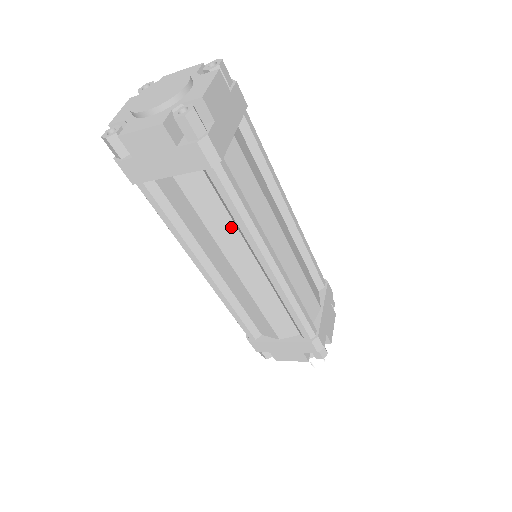
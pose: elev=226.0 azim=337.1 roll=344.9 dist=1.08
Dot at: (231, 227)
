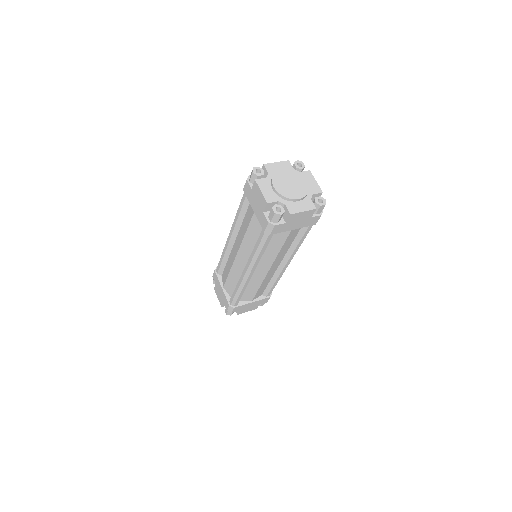
Dot at: (252, 246)
